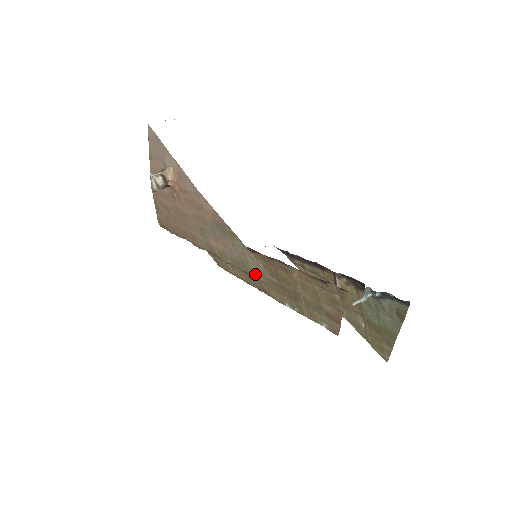
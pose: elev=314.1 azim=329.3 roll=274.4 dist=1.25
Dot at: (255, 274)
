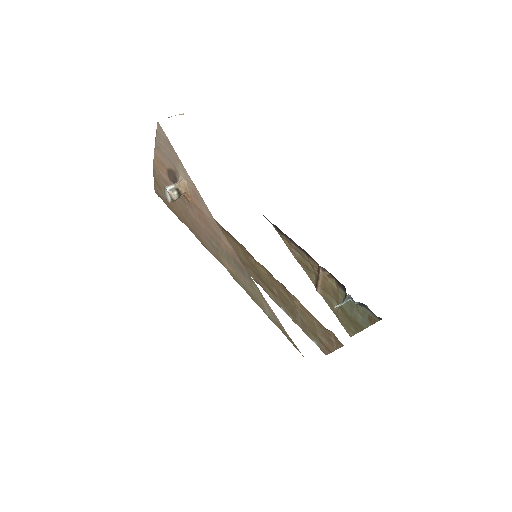
Dot at: (269, 316)
